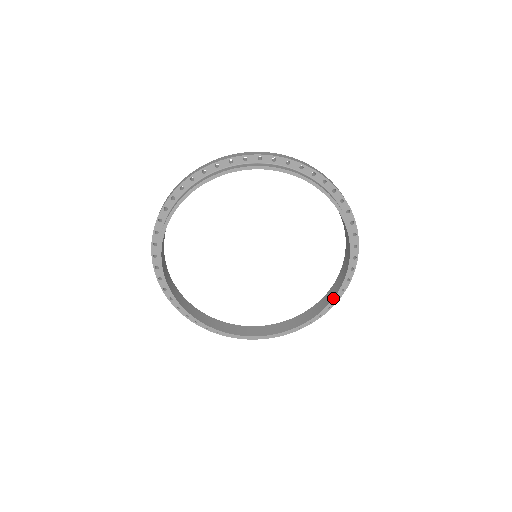
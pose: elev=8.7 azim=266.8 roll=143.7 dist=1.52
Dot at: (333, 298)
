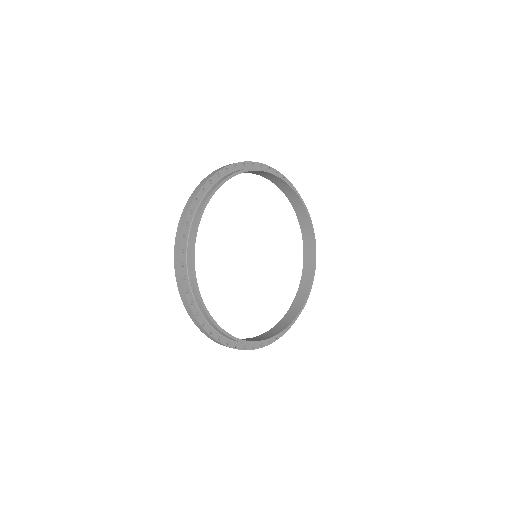
Dot at: (283, 330)
